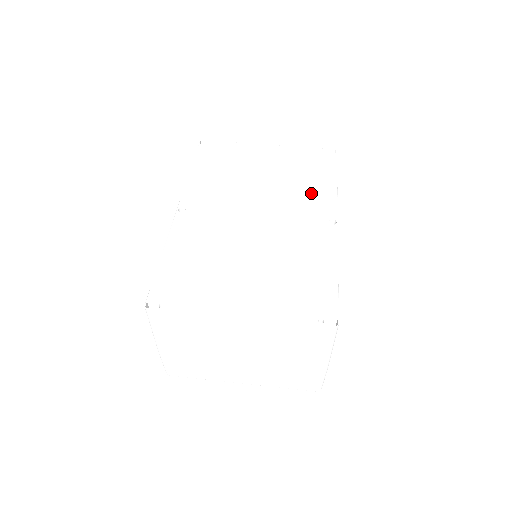
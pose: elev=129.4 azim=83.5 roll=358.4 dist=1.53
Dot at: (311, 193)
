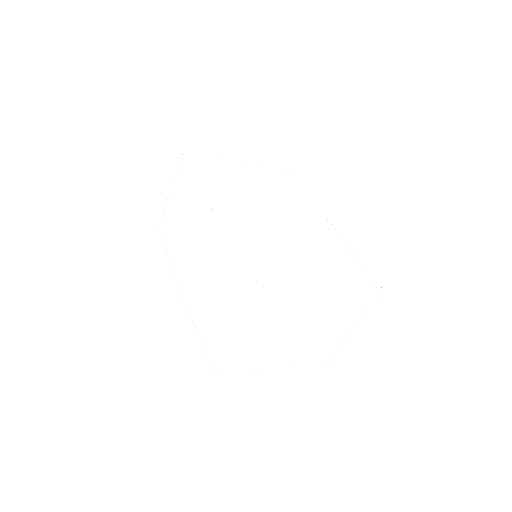
Dot at: (297, 200)
